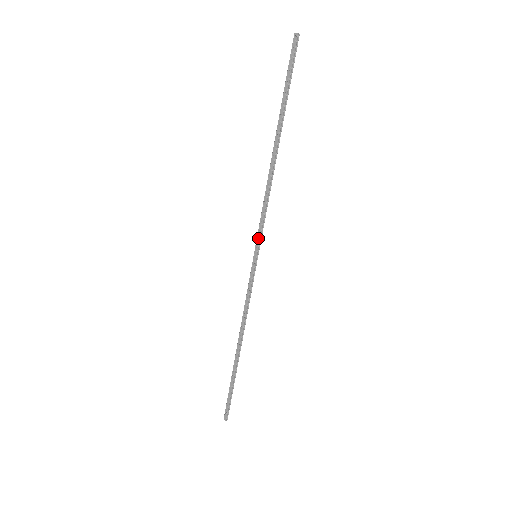
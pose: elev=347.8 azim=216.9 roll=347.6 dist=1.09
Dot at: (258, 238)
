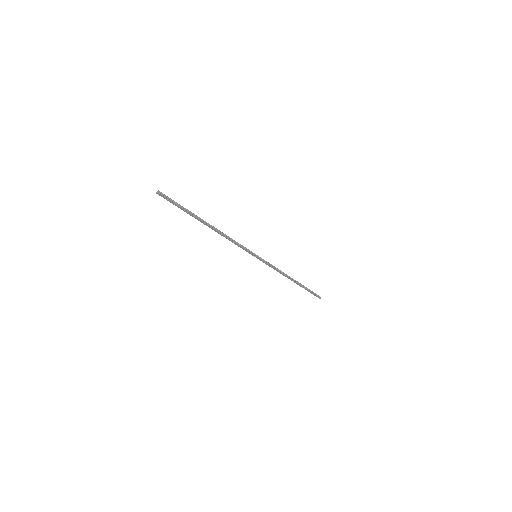
Dot at: (248, 252)
